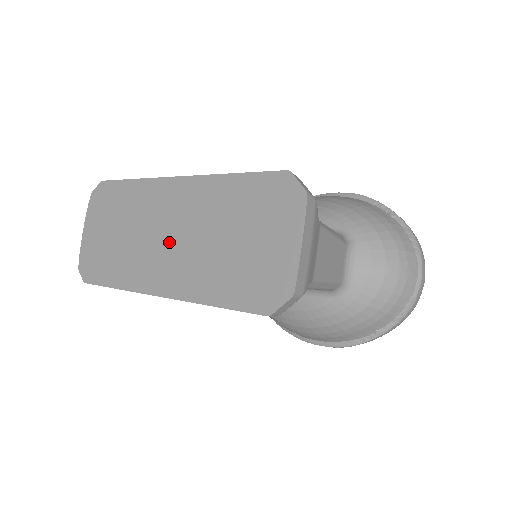
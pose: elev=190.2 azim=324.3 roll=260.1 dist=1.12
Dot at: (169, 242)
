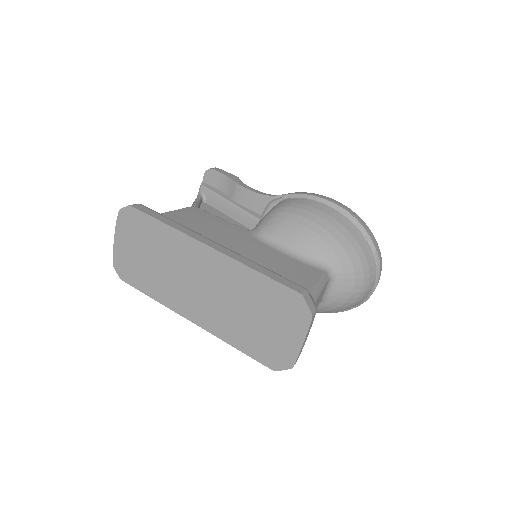
Dot at: (200, 290)
